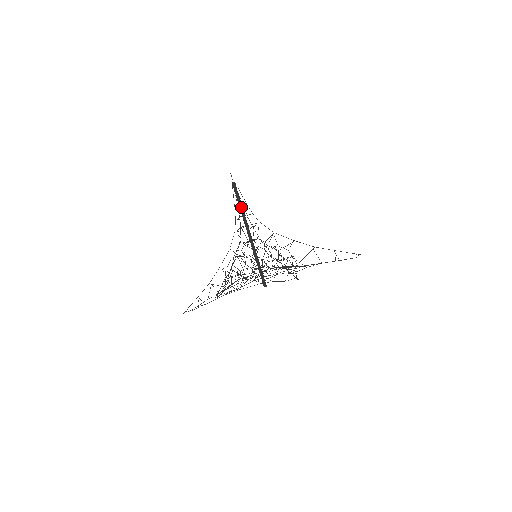
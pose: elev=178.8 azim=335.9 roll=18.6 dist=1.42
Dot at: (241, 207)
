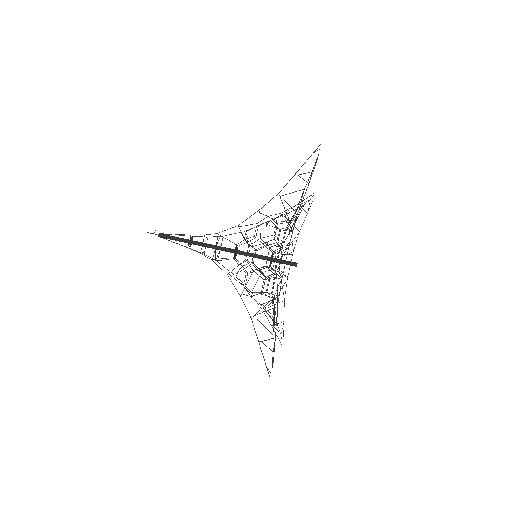
Dot at: (192, 240)
